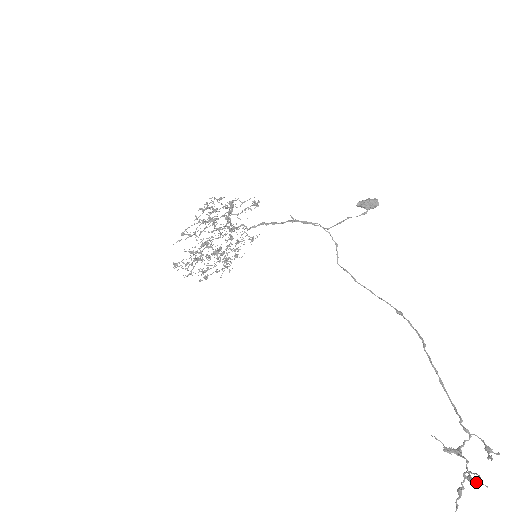
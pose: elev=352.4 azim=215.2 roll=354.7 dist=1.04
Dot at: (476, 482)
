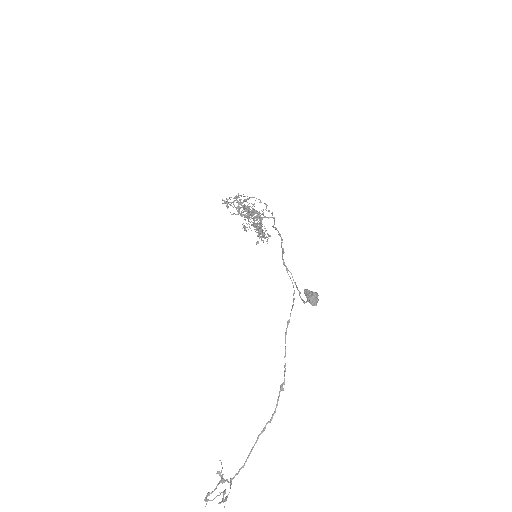
Dot at: (206, 499)
